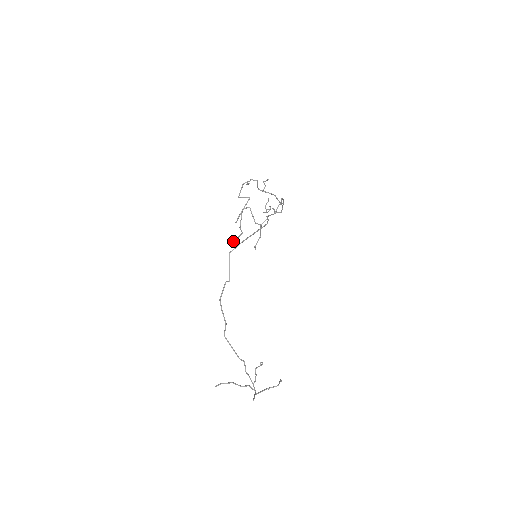
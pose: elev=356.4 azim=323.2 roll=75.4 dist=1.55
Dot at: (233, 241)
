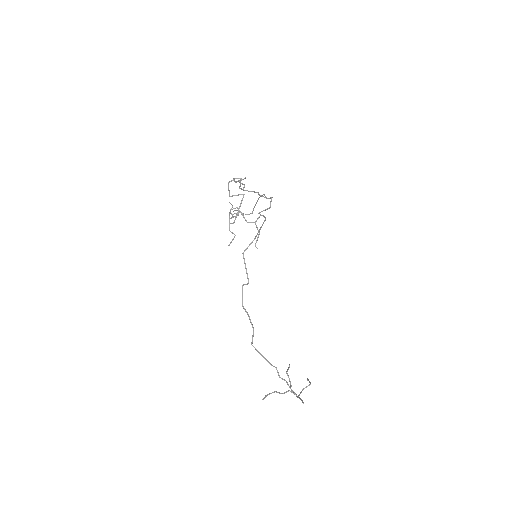
Dot at: (229, 245)
